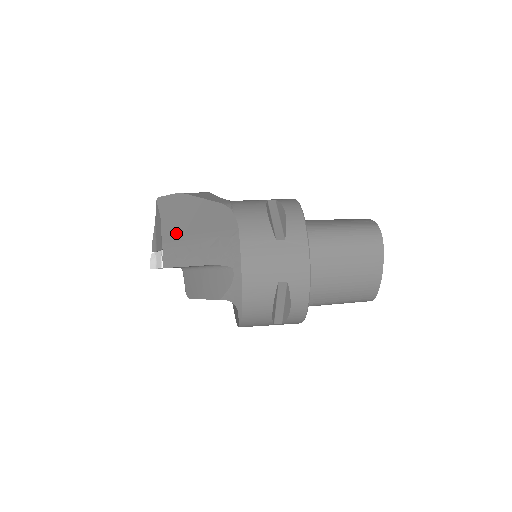
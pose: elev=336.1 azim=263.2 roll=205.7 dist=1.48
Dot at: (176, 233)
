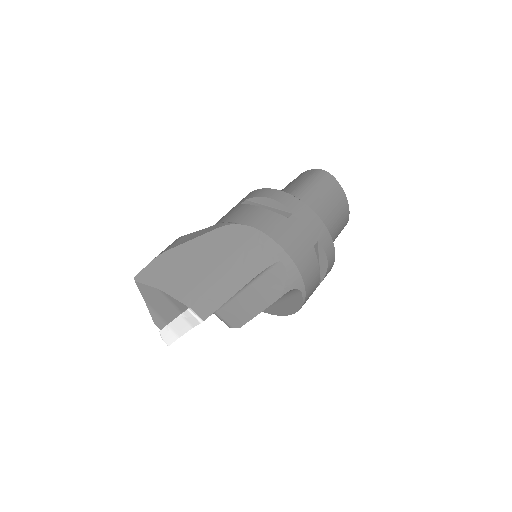
Dot at: (192, 284)
